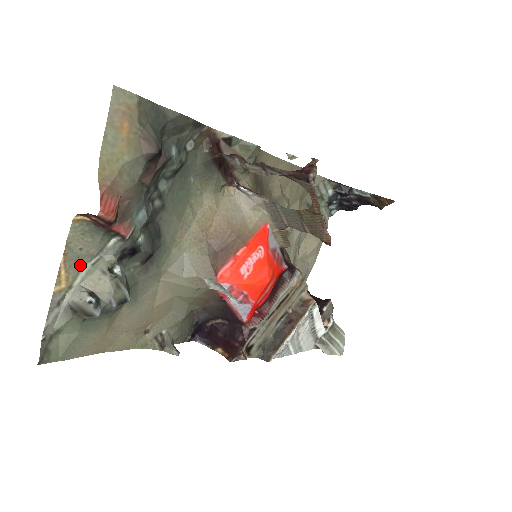
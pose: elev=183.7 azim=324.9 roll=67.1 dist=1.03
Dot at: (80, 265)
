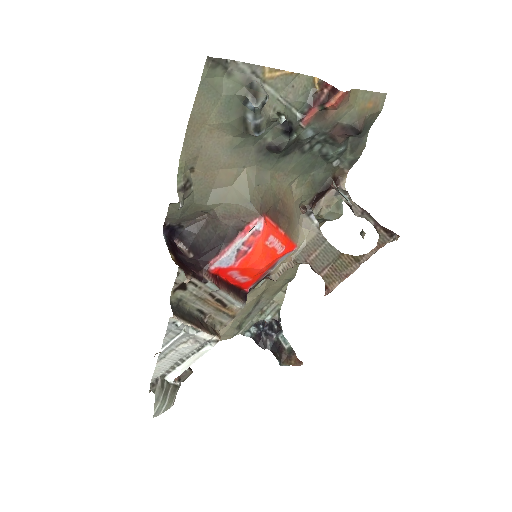
Dot at: (279, 88)
